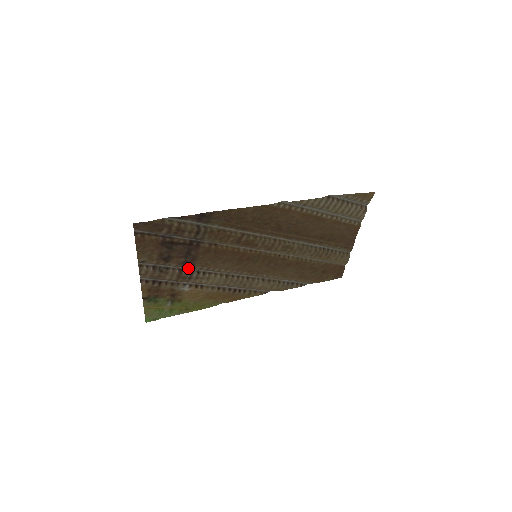
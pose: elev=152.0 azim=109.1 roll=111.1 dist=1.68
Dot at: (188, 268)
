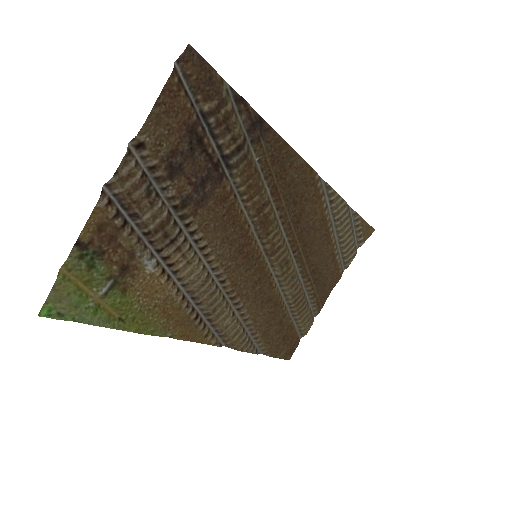
Dot at: (179, 219)
